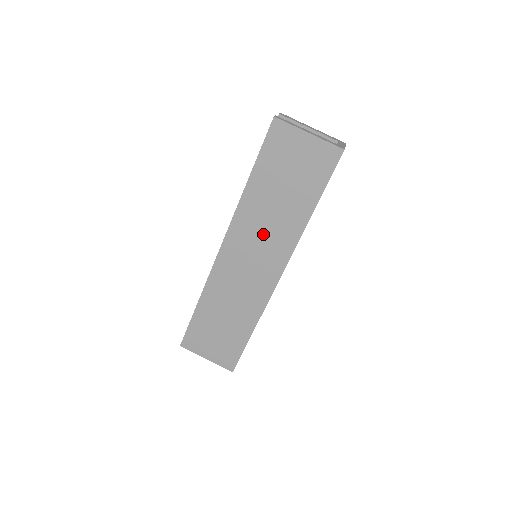
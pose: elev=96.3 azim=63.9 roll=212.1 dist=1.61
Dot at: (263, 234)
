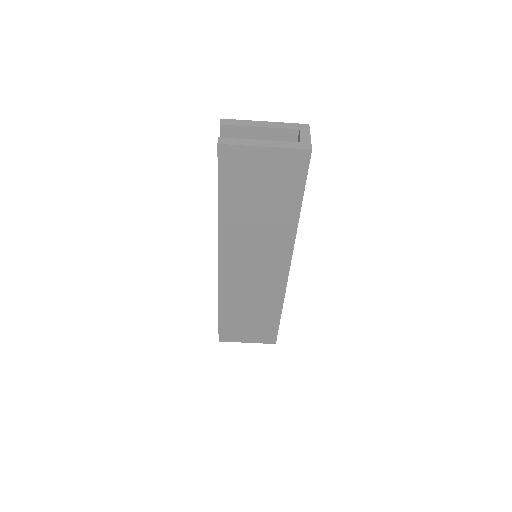
Dot at: (256, 245)
